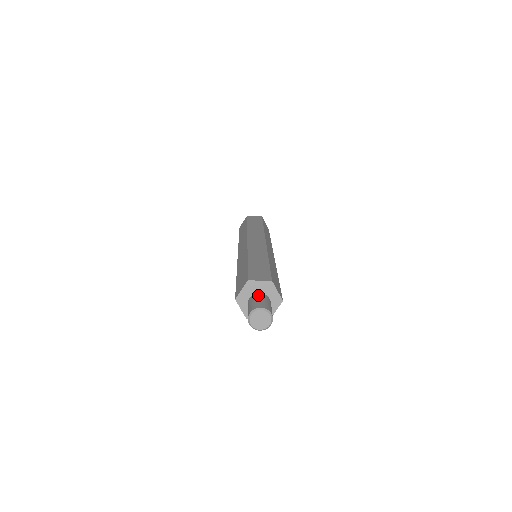
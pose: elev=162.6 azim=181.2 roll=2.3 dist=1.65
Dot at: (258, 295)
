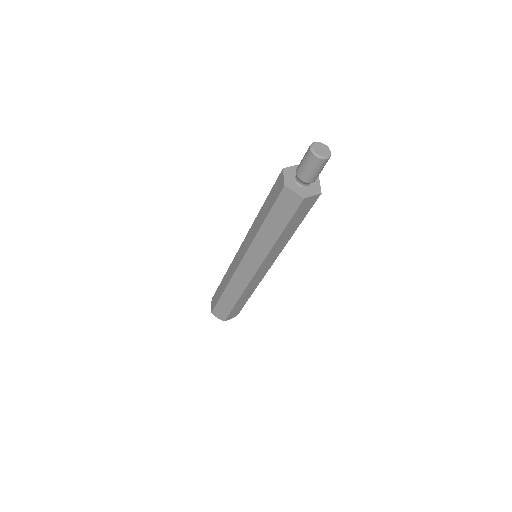
Dot at: occluded
